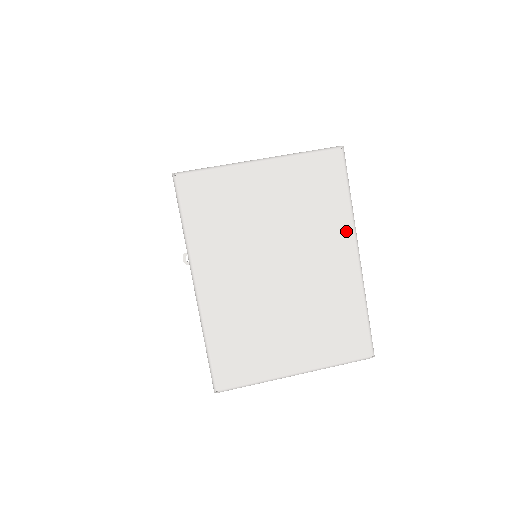
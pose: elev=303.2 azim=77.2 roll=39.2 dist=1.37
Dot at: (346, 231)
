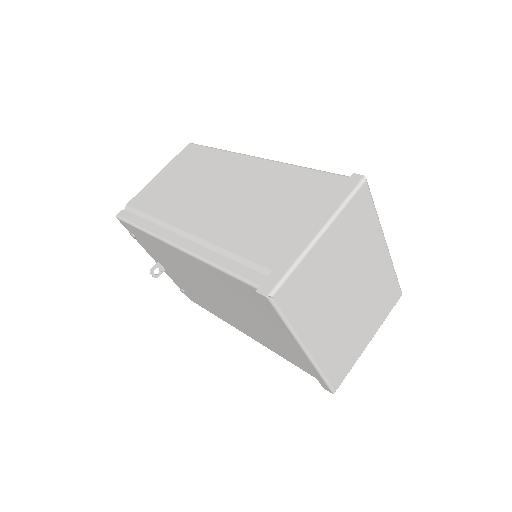
Dot at: (378, 236)
